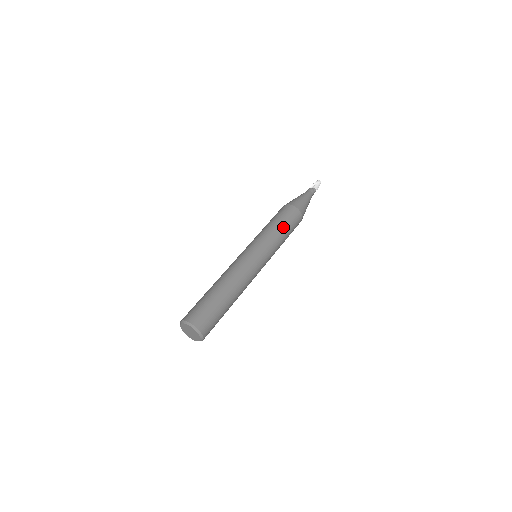
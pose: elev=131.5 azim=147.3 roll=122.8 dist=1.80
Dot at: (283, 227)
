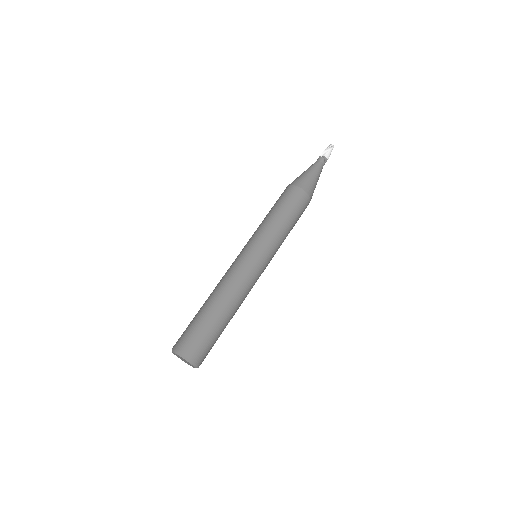
Dot at: (289, 221)
